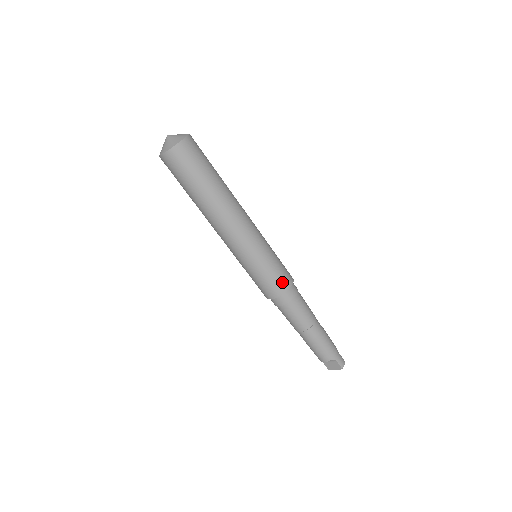
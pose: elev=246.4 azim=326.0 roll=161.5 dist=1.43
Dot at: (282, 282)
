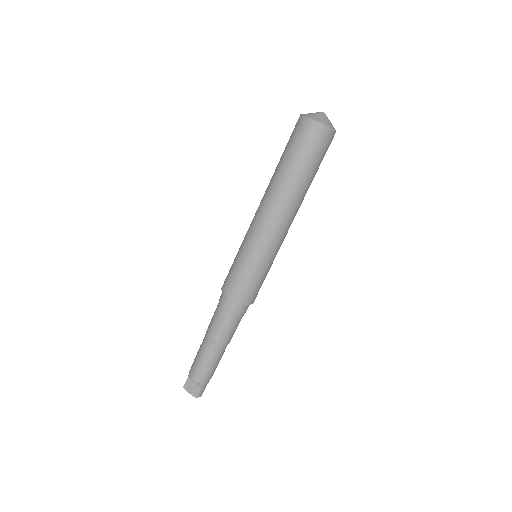
Dot at: (251, 295)
